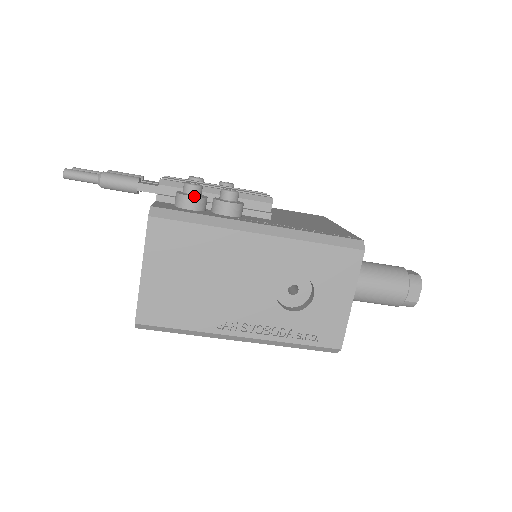
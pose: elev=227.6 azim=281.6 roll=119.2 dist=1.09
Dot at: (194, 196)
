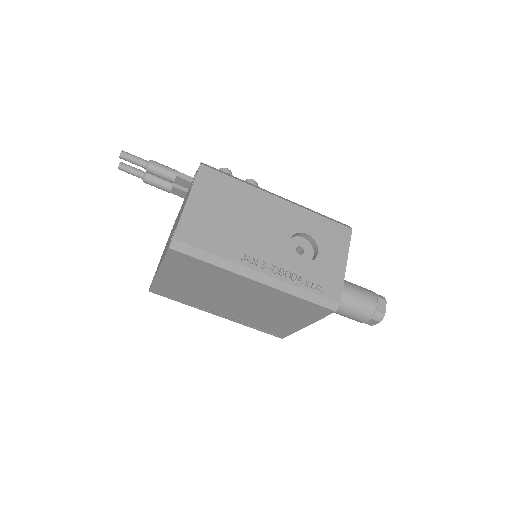
Dot at: (229, 173)
